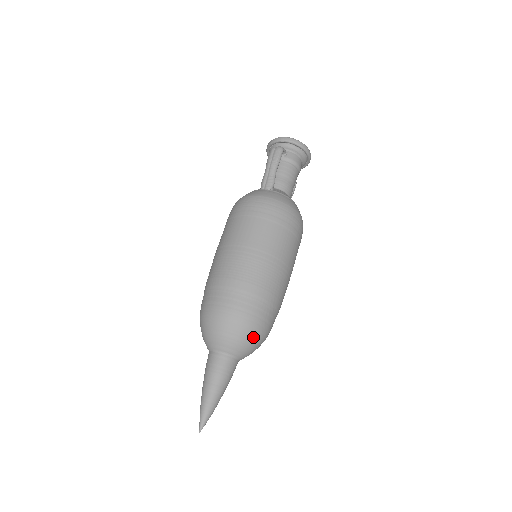
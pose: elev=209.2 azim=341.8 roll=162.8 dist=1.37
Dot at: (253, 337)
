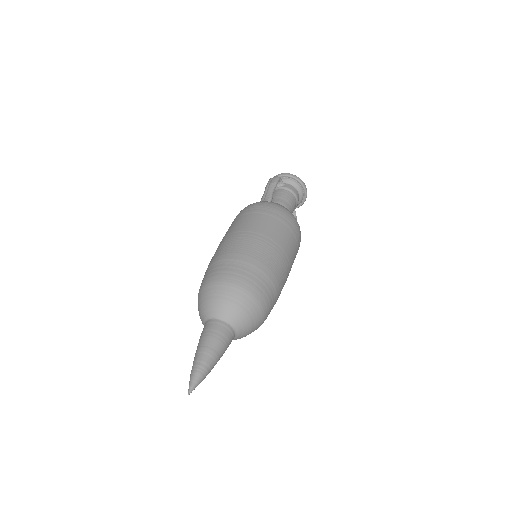
Dot at: (248, 302)
